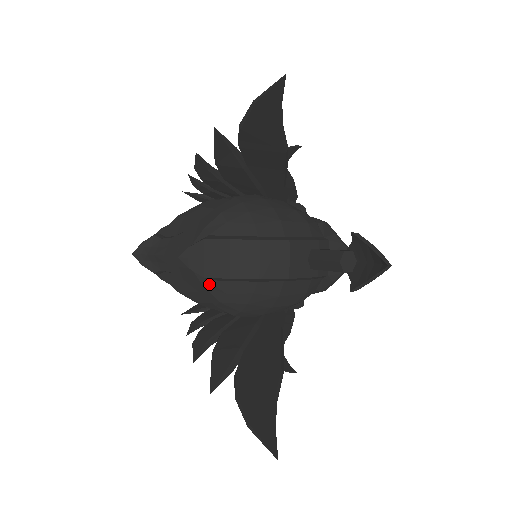
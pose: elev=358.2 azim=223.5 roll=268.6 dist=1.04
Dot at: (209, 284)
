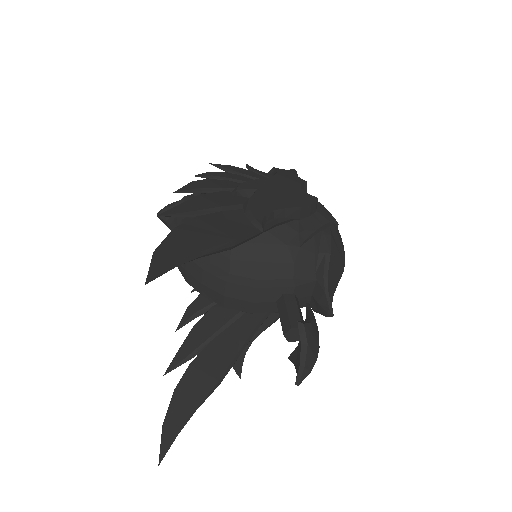
Dot at: occluded
